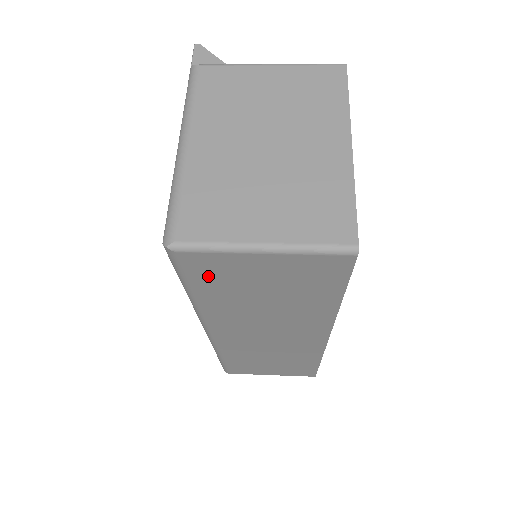
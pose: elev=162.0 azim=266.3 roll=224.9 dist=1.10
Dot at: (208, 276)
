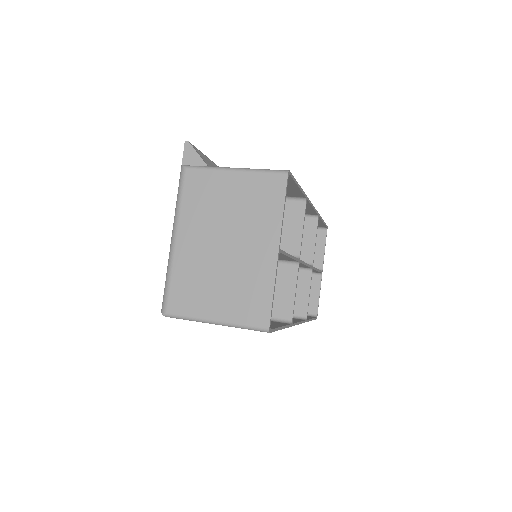
Dot at: occluded
